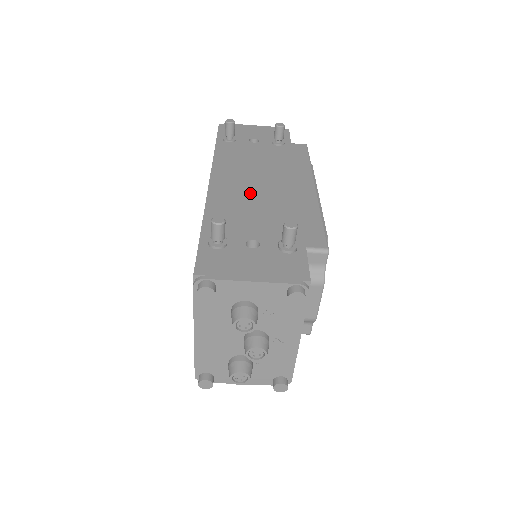
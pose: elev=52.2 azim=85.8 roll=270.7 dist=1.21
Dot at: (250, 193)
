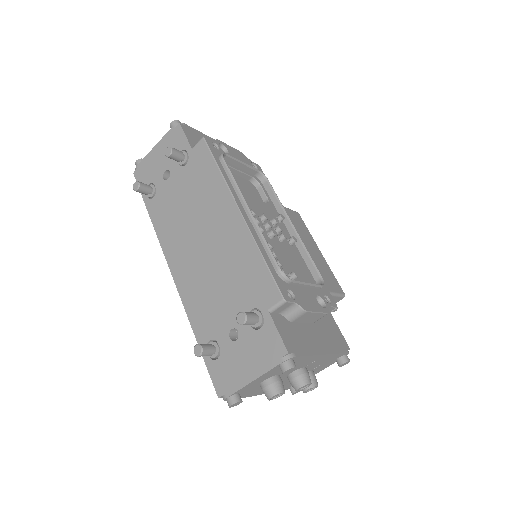
Dot at: (201, 265)
